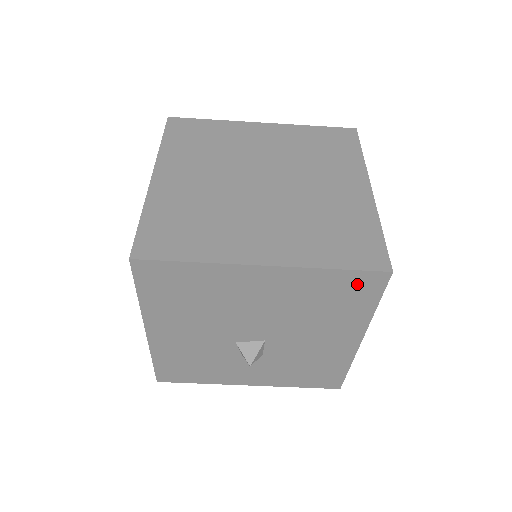
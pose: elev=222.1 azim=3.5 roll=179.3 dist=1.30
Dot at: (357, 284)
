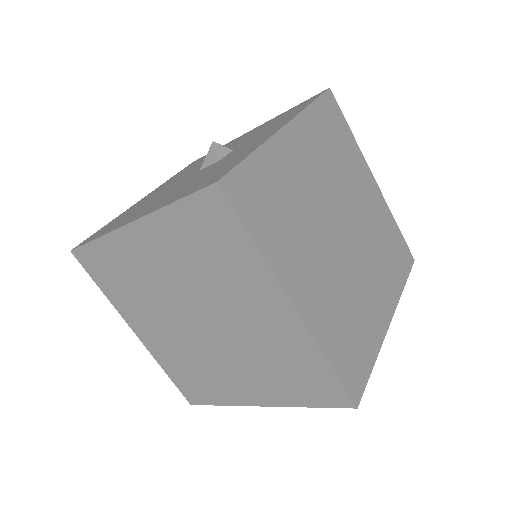
Dot at: occluded
